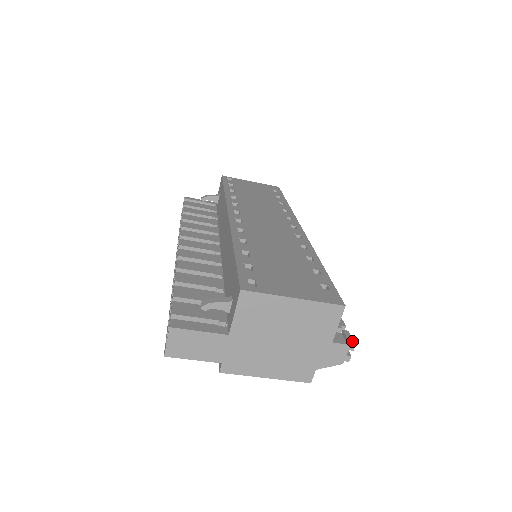
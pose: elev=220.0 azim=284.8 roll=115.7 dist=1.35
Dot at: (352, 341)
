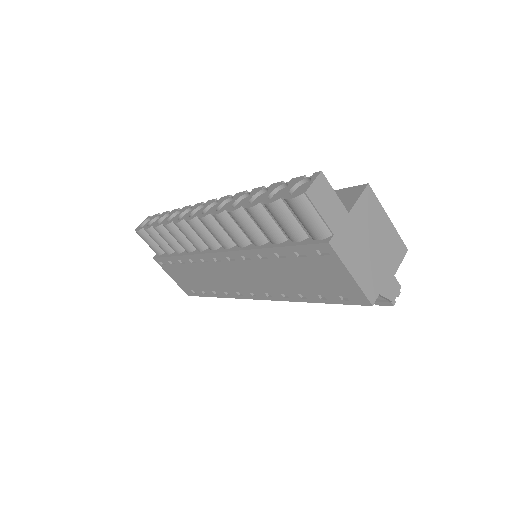
Dot at: occluded
